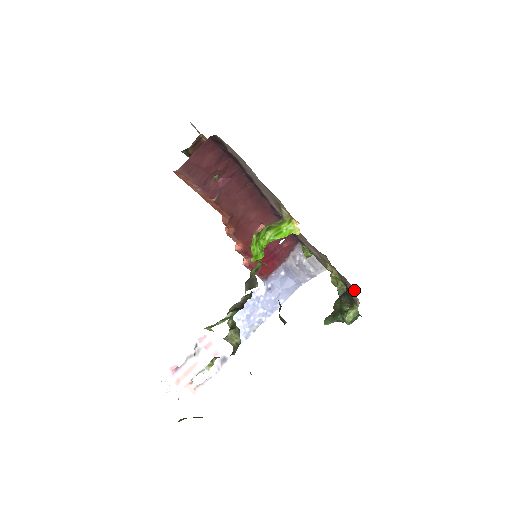
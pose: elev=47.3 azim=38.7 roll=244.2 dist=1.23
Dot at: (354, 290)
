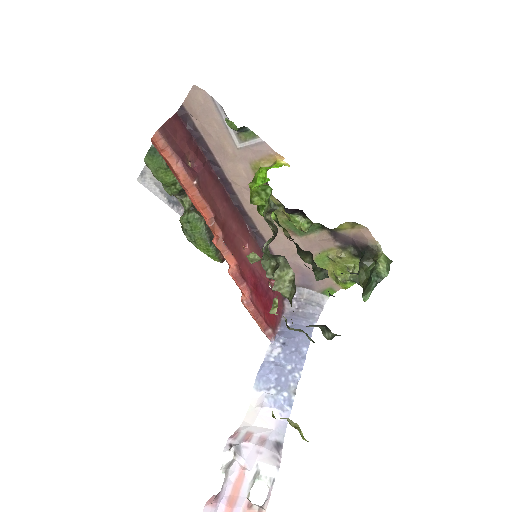
Dot at: (367, 233)
